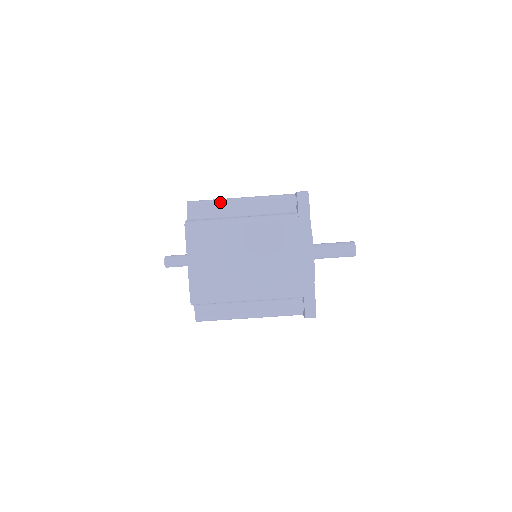
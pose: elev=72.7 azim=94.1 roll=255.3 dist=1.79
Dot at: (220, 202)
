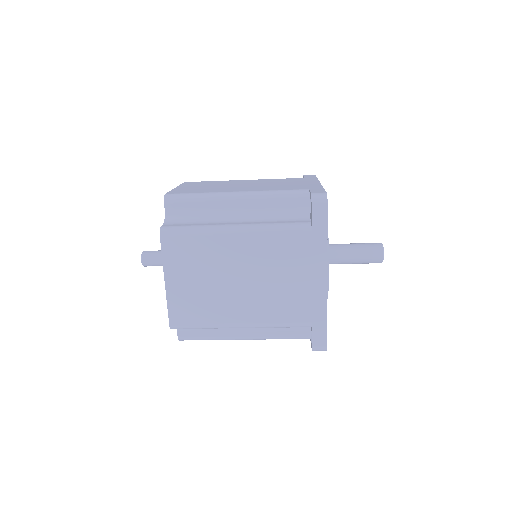
Dot at: occluded
